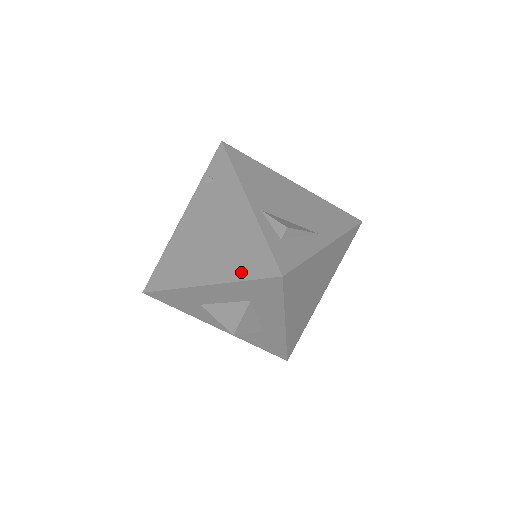
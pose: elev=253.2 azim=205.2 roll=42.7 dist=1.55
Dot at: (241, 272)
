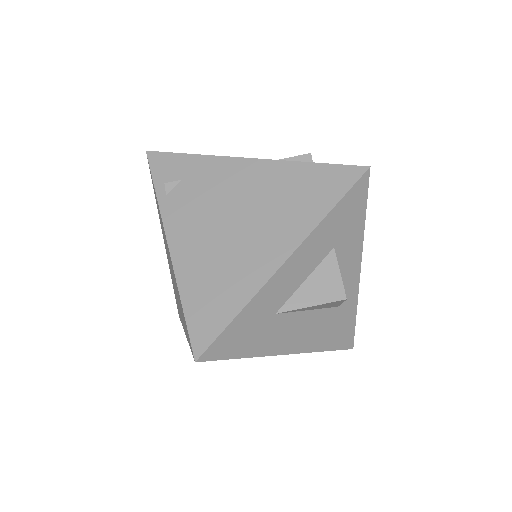
Dot at: (320, 206)
